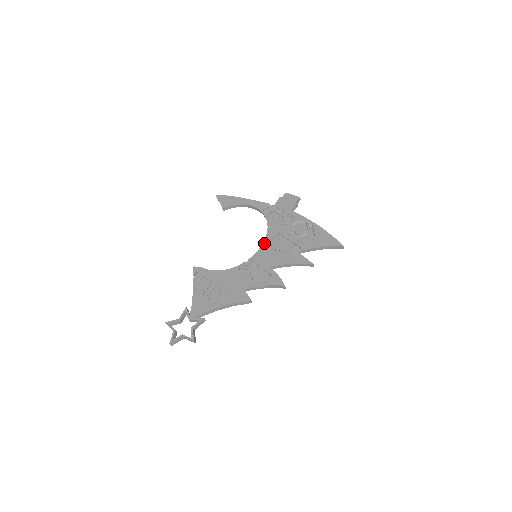
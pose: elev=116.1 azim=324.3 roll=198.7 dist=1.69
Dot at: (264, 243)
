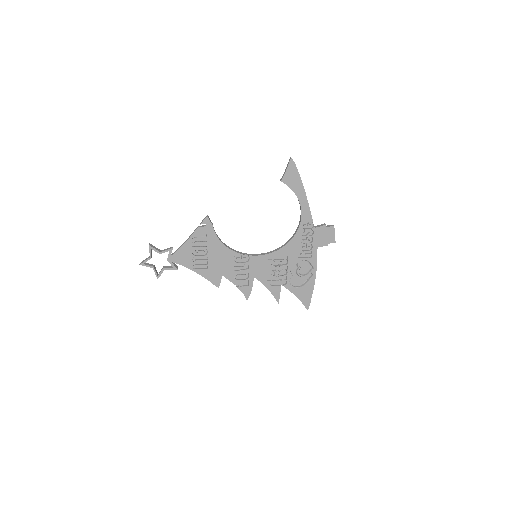
Dot at: (271, 254)
